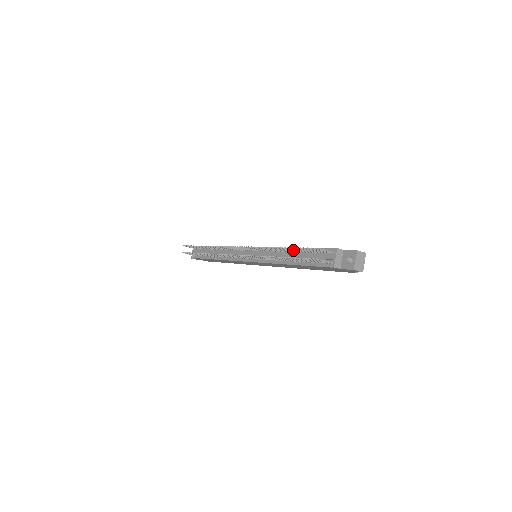
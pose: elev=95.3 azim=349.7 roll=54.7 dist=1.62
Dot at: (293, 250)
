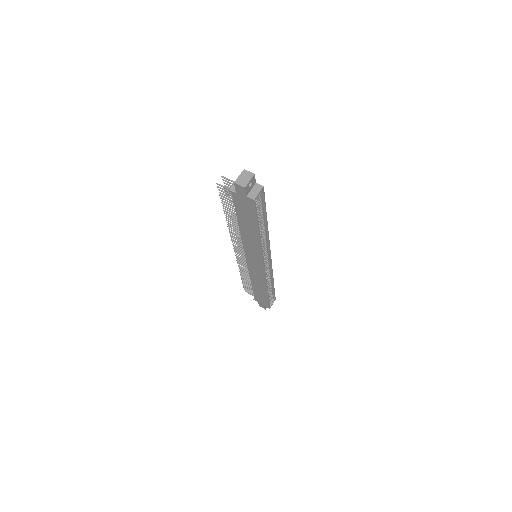
Dot at: occluded
